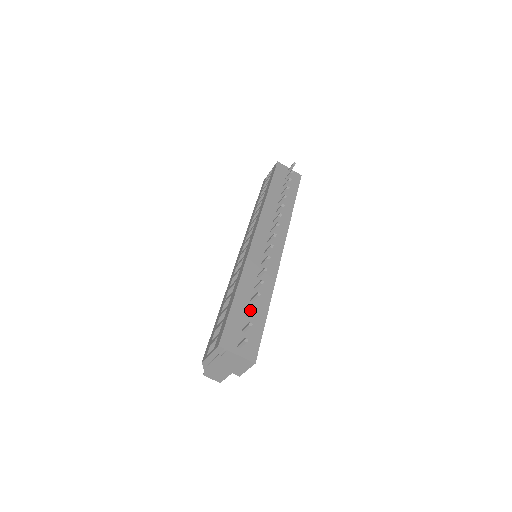
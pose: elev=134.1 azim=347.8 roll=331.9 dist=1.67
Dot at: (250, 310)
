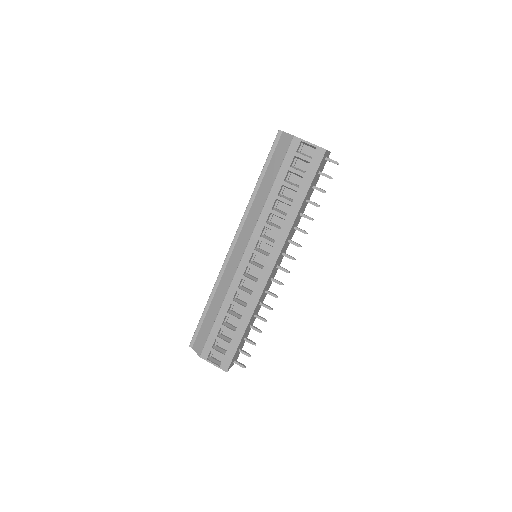
Dot at: (250, 342)
